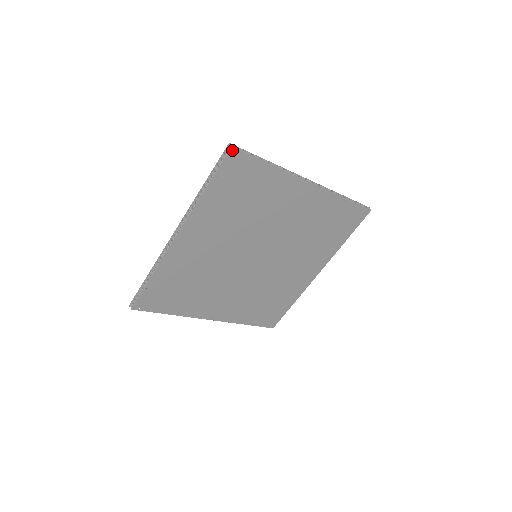
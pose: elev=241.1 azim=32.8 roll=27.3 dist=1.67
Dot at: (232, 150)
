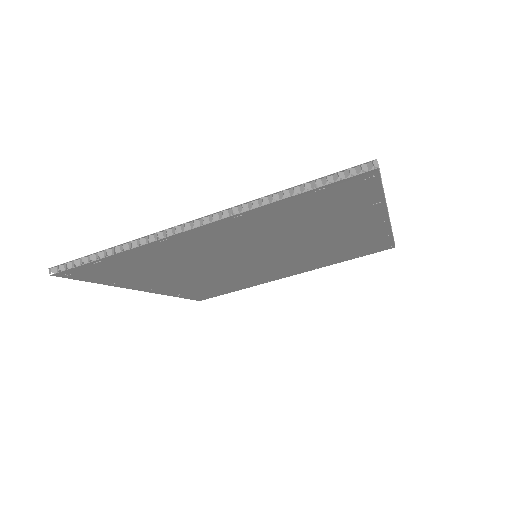
Dot at: (373, 171)
